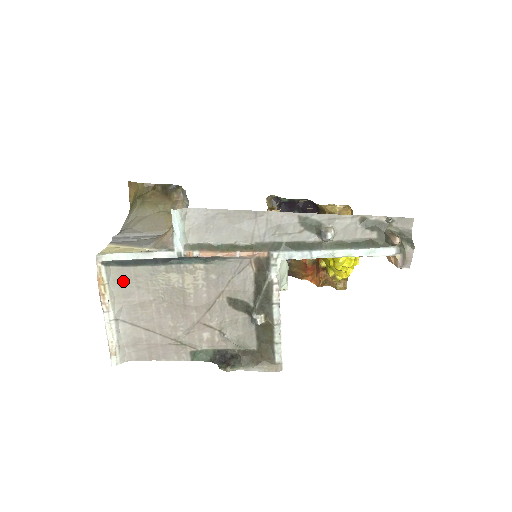
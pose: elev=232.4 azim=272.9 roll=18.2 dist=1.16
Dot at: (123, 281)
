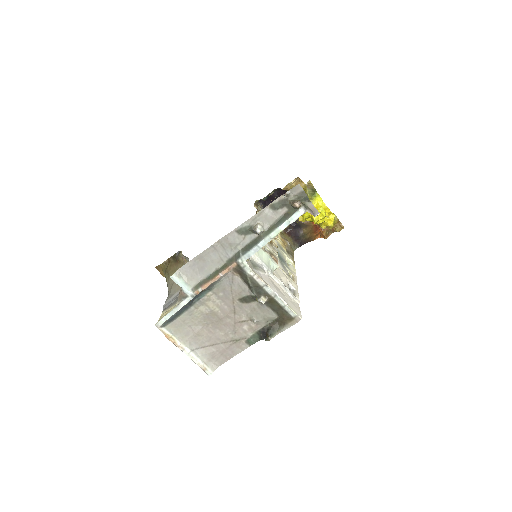
Dot at: (179, 328)
